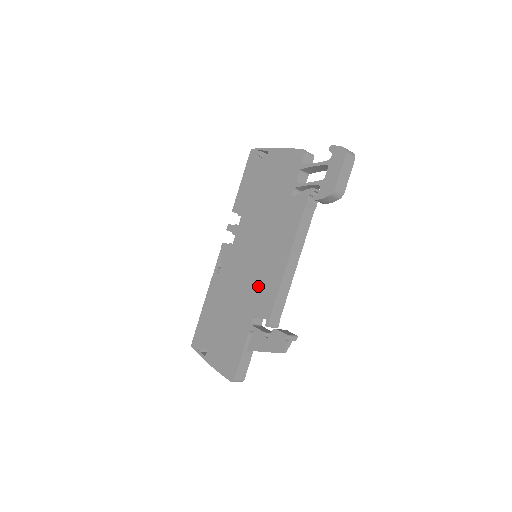
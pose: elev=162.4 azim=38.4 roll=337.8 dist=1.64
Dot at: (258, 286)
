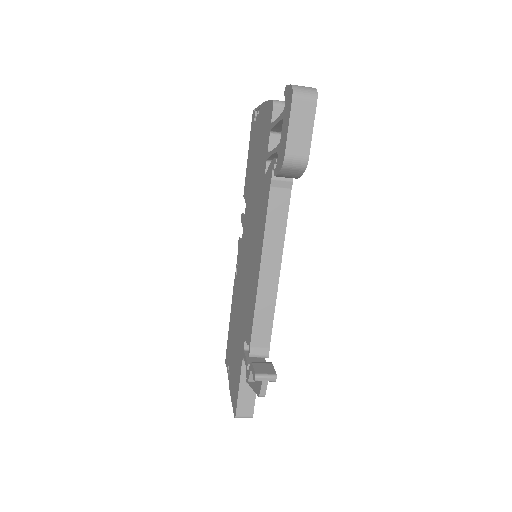
Dot at: (247, 299)
